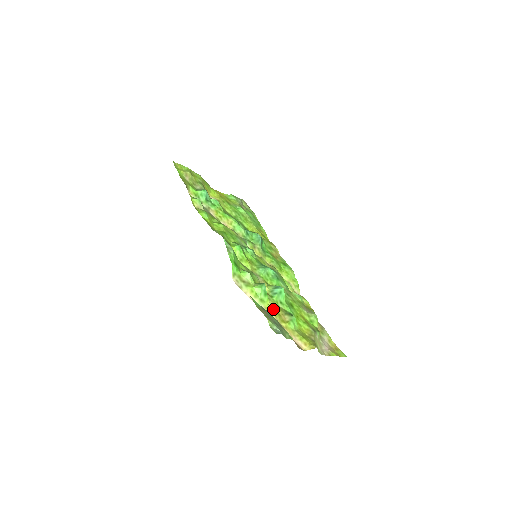
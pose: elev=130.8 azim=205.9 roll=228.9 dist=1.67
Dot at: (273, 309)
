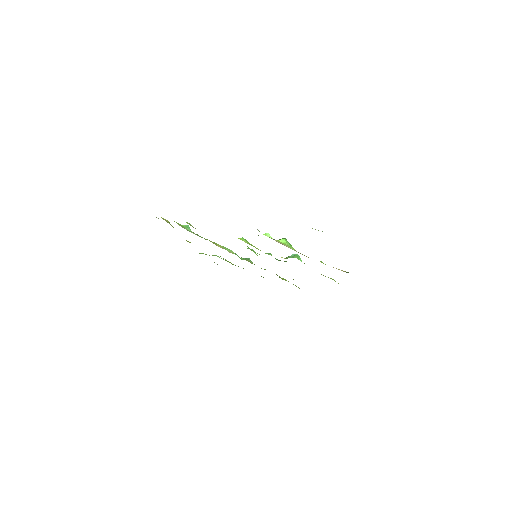
Dot at: occluded
